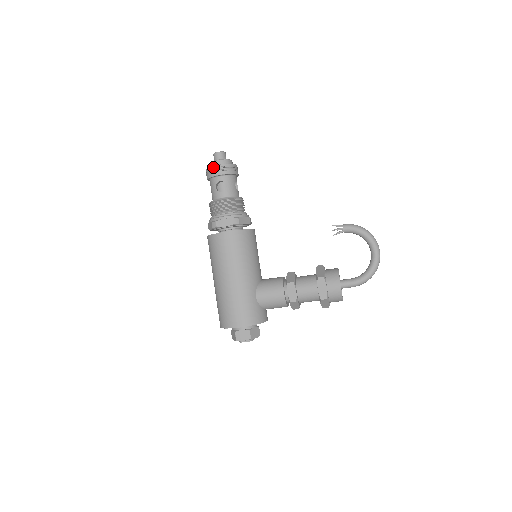
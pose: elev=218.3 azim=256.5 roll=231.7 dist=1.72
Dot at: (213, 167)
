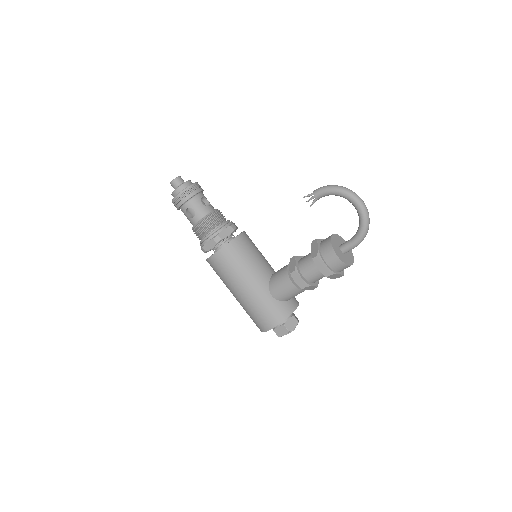
Dot at: (174, 200)
